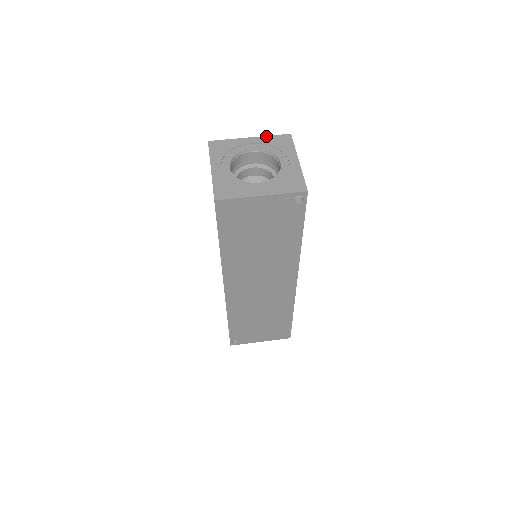
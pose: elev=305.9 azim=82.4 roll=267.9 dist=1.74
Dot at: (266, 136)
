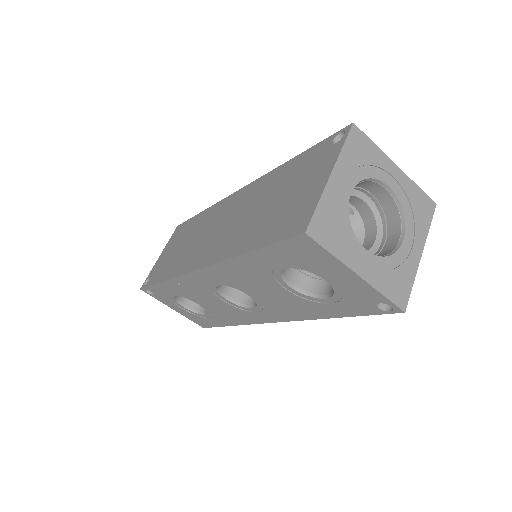
Dot at: (341, 153)
